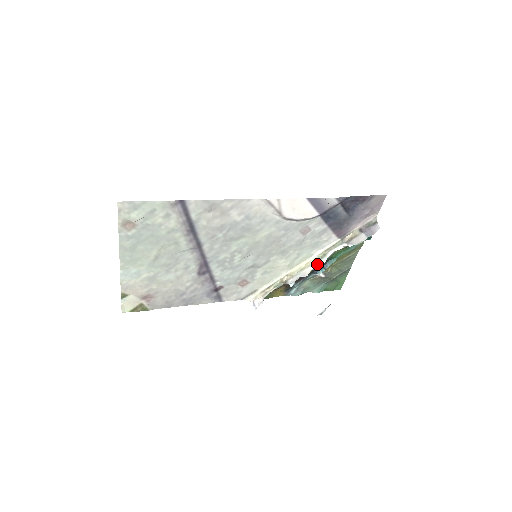
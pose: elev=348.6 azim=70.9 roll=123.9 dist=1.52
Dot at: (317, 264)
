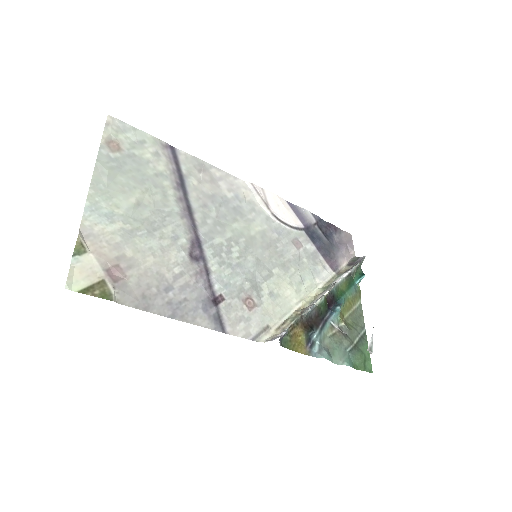
Dot at: (327, 289)
